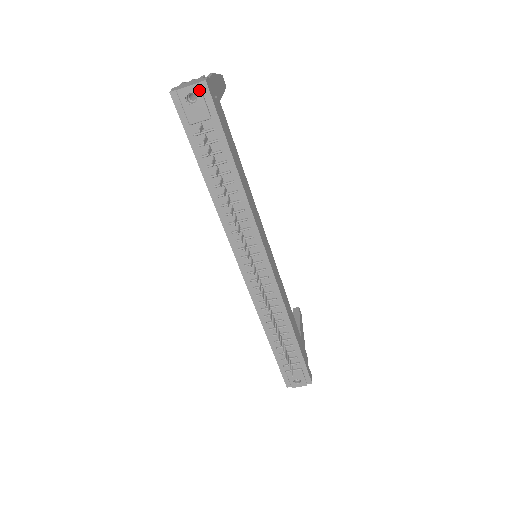
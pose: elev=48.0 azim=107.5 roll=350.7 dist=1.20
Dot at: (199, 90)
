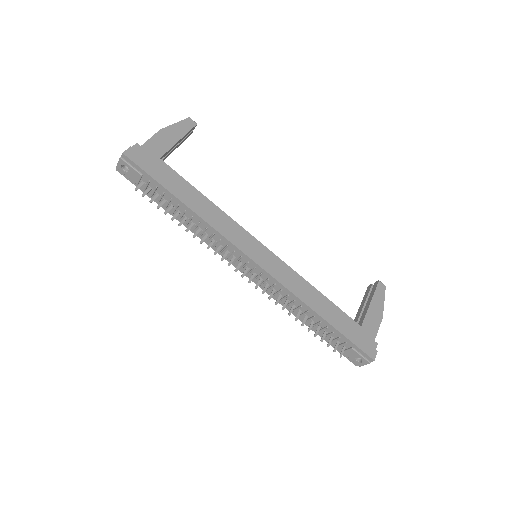
Dot at: (124, 161)
